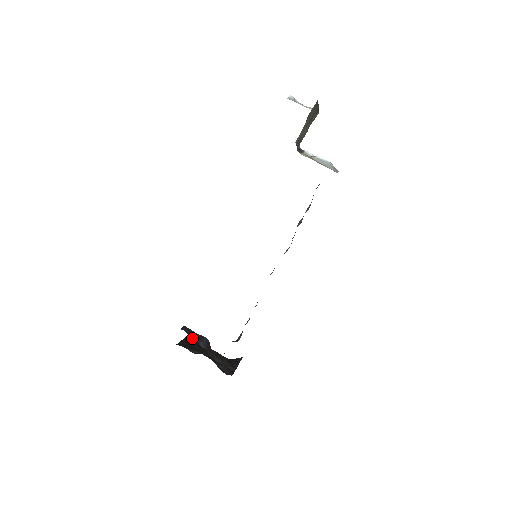
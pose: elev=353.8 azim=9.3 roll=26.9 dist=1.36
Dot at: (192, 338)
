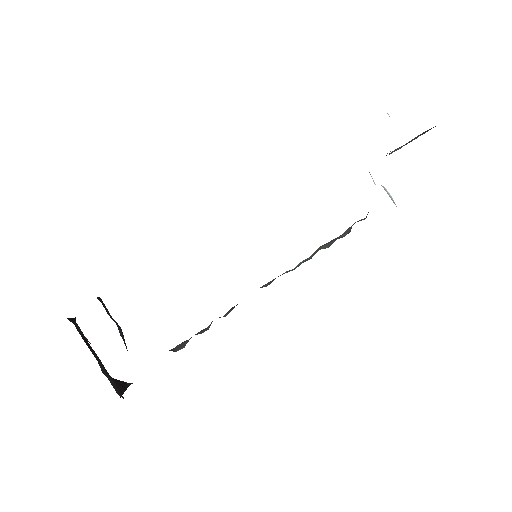
Dot at: occluded
